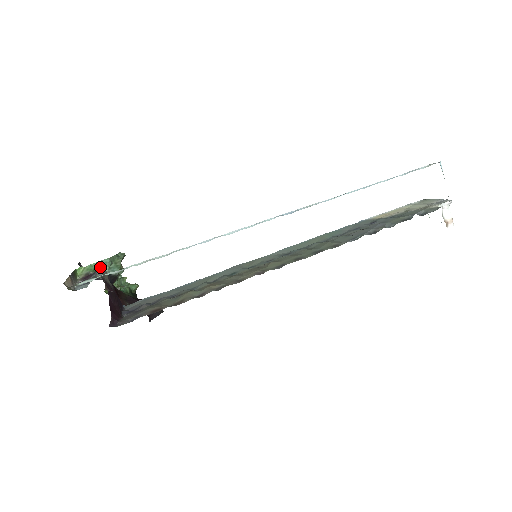
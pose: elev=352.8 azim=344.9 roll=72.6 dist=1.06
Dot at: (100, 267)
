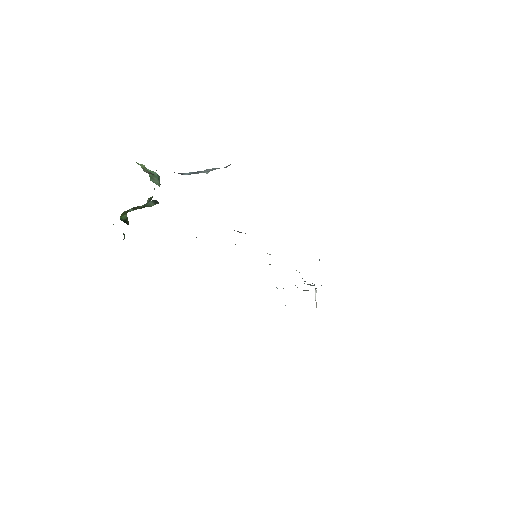
Dot at: (153, 178)
